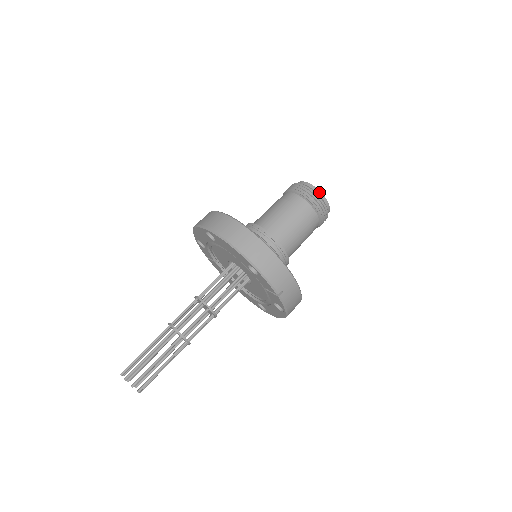
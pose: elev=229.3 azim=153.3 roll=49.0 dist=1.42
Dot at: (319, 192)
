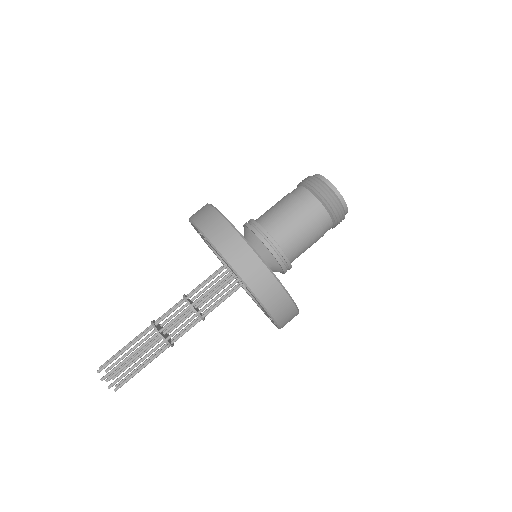
Dot at: (347, 210)
